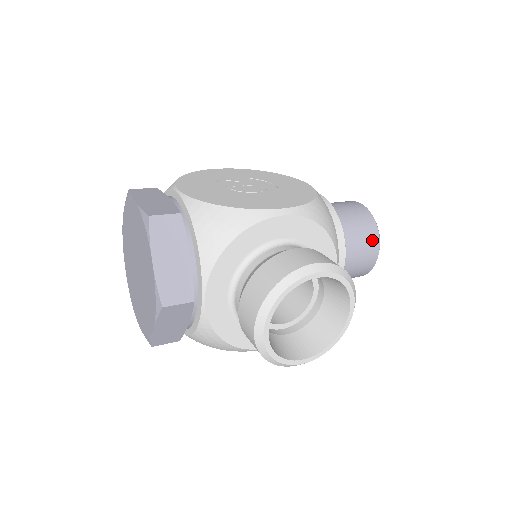
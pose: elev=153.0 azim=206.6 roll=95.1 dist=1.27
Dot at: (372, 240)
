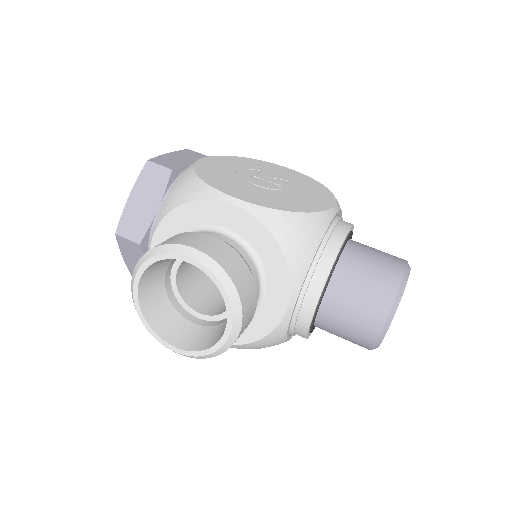
Dot at: (378, 306)
